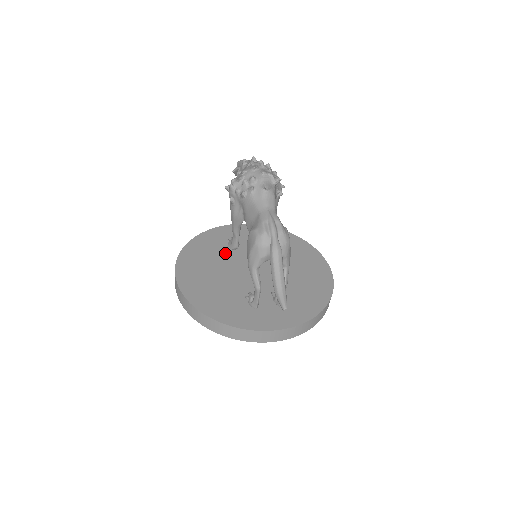
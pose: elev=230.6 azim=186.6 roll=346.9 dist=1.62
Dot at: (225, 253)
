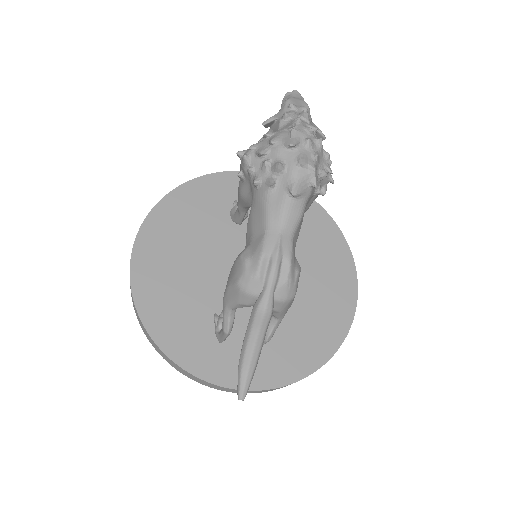
Dot at: (221, 225)
